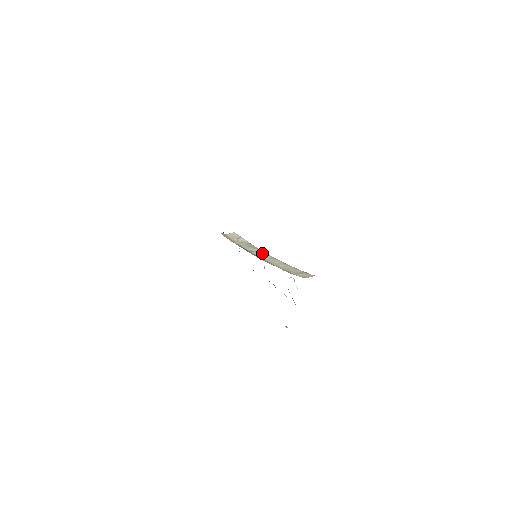
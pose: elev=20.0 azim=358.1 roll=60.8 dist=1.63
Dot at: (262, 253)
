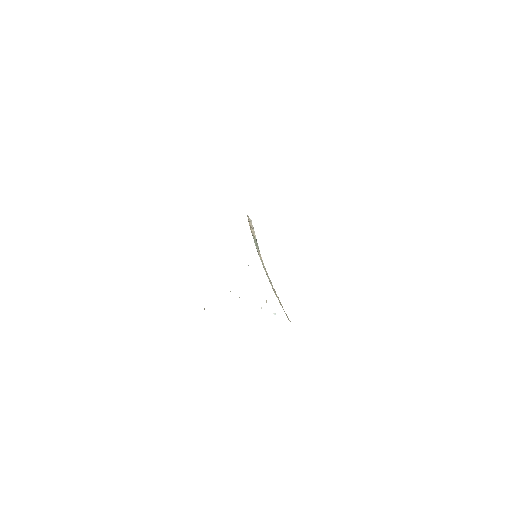
Dot at: (262, 260)
